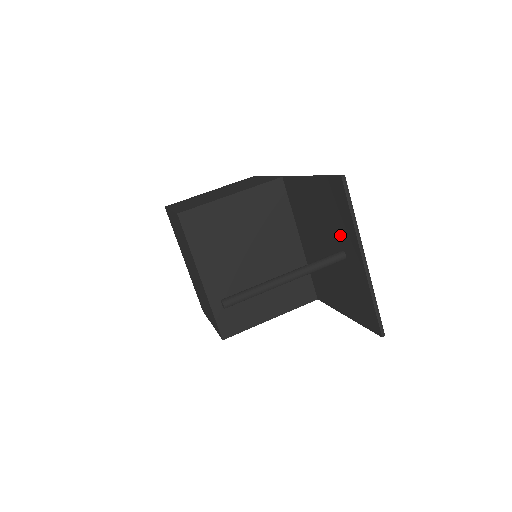
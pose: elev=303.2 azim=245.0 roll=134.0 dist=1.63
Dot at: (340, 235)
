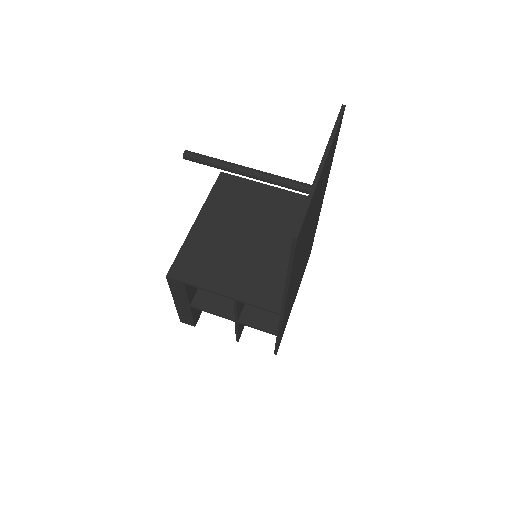
Dot at: occluded
